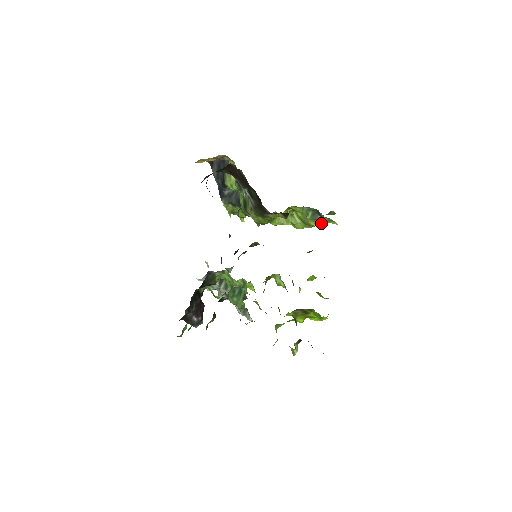
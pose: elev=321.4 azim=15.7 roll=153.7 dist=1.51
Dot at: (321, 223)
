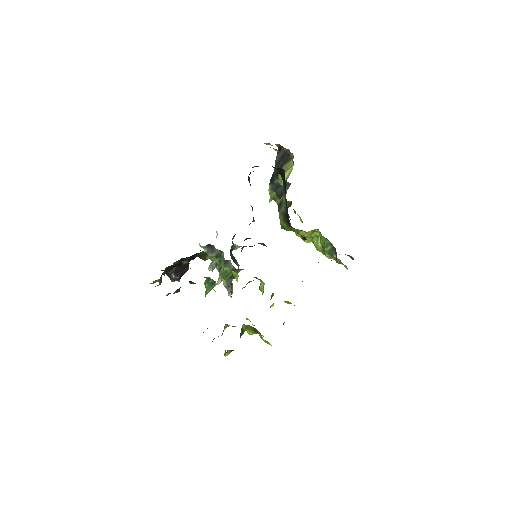
Dot at: occluded
